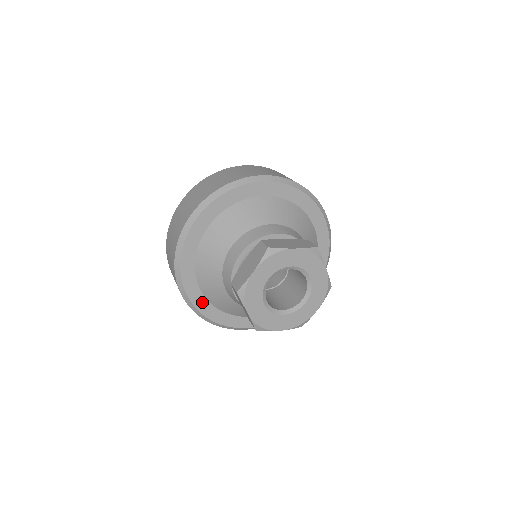
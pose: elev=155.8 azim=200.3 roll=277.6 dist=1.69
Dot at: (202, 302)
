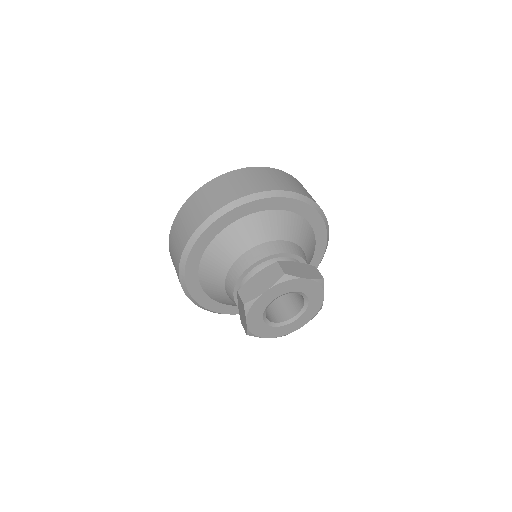
Dot at: (196, 288)
